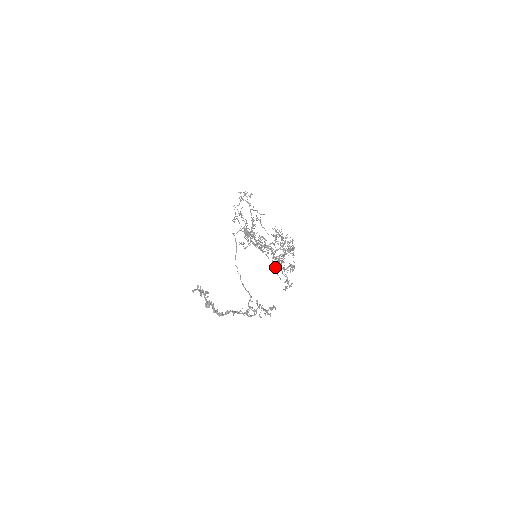
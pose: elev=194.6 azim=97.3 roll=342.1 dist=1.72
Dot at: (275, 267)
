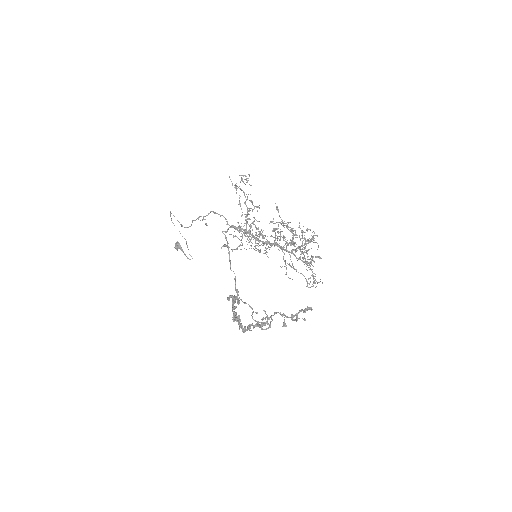
Dot at: (282, 266)
